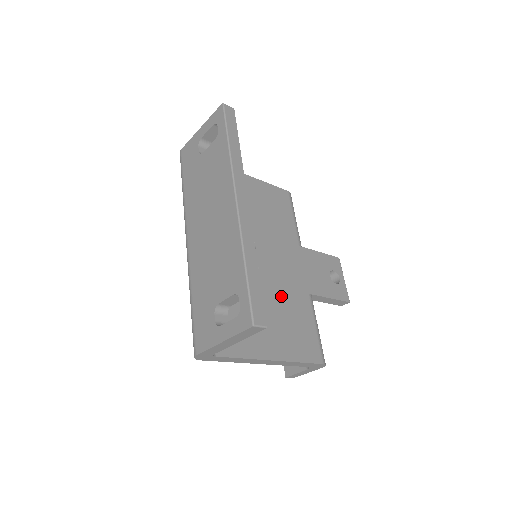
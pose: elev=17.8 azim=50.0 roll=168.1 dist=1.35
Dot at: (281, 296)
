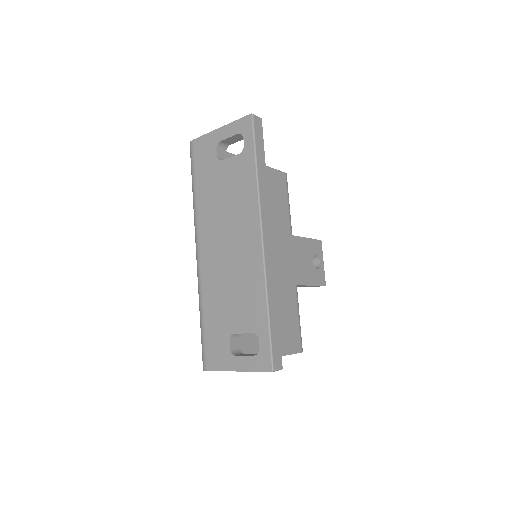
Dot at: occluded
